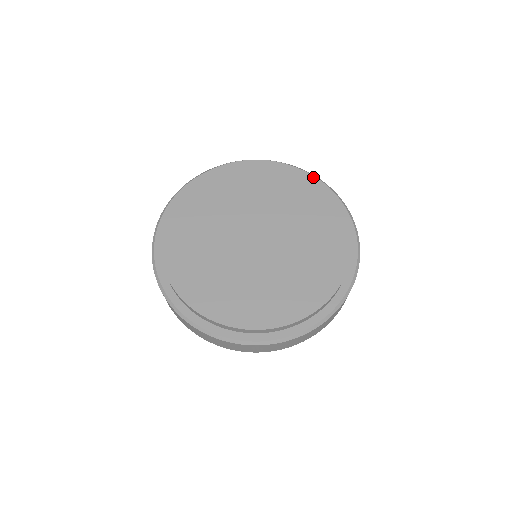
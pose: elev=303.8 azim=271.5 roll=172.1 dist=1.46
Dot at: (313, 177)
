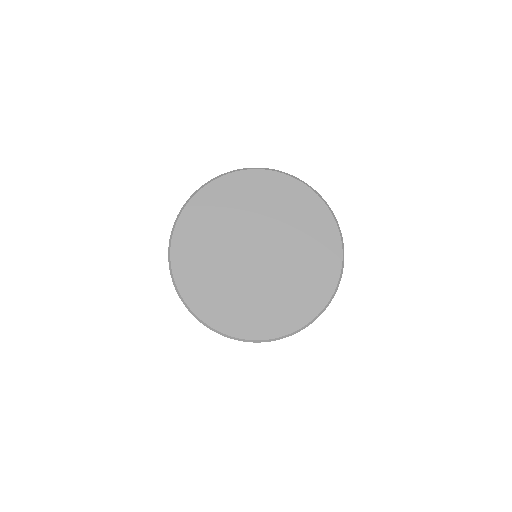
Dot at: (321, 205)
